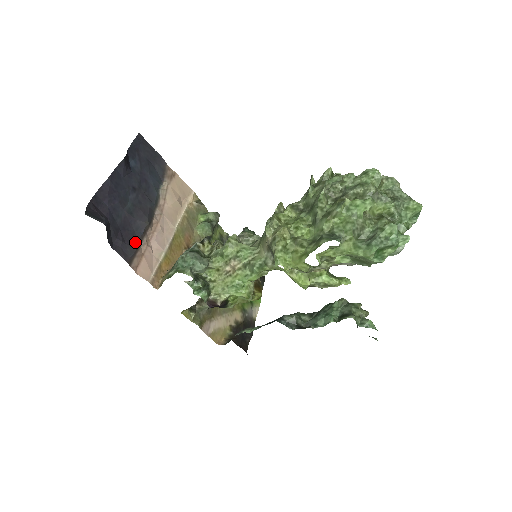
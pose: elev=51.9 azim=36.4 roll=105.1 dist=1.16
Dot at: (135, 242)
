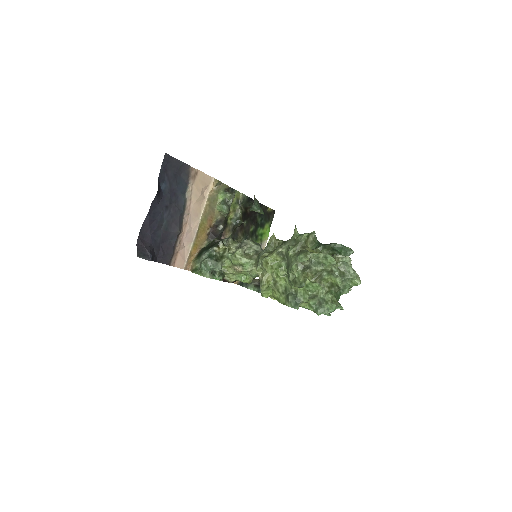
Dot at: (171, 249)
